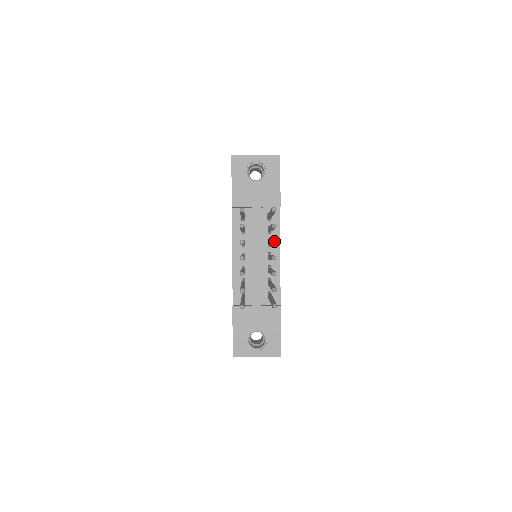
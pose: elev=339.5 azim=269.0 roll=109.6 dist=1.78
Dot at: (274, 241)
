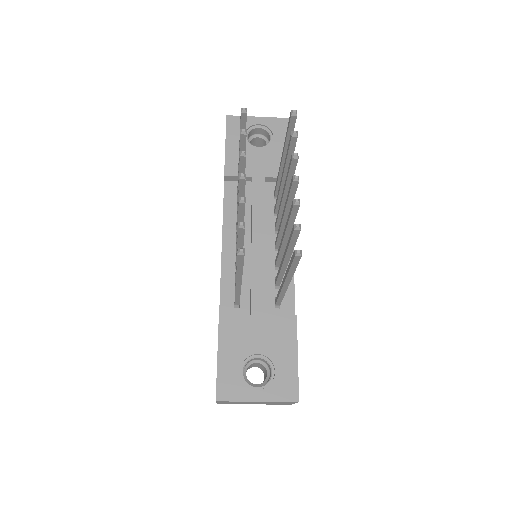
Dot at: (295, 153)
